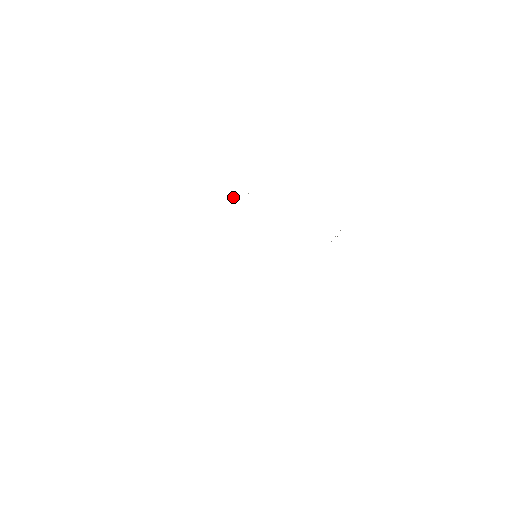
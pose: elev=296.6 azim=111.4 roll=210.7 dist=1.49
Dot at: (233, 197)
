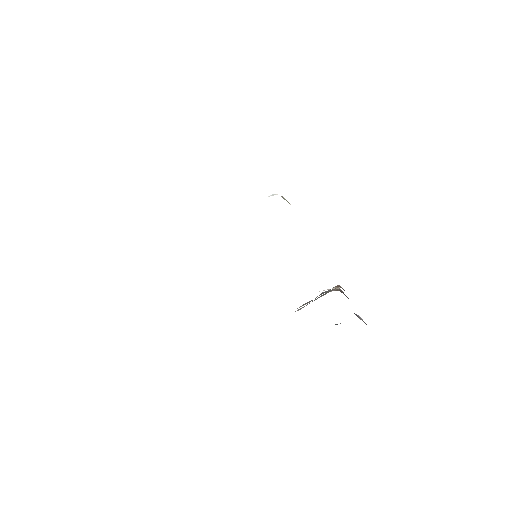
Dot at: (272, 195)
